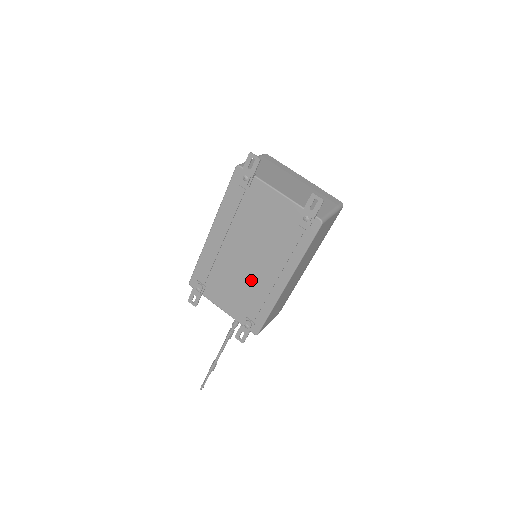
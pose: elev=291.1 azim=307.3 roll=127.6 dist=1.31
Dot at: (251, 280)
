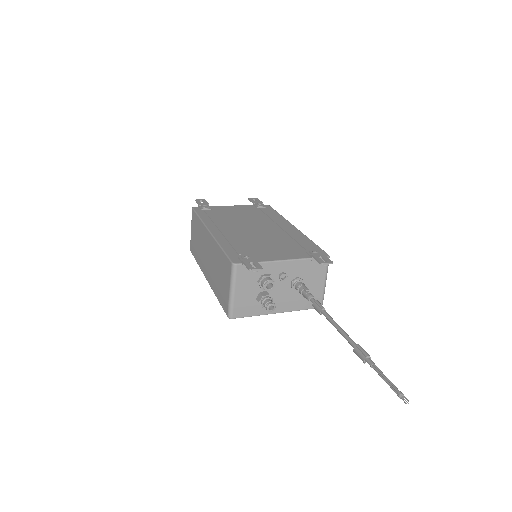
Dot at: (274, 235)
